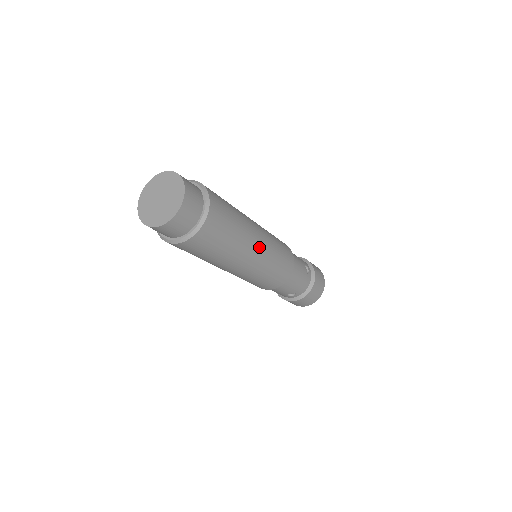
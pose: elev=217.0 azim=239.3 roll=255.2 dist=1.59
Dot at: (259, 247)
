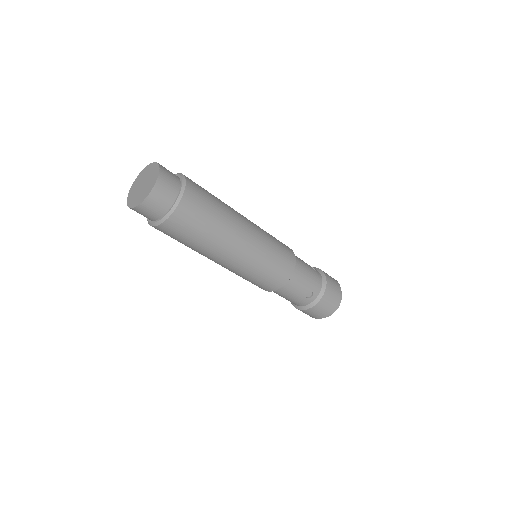
Dot at: (249, 226)
